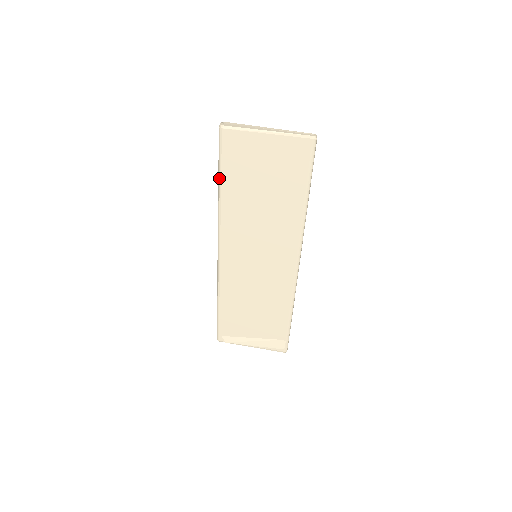
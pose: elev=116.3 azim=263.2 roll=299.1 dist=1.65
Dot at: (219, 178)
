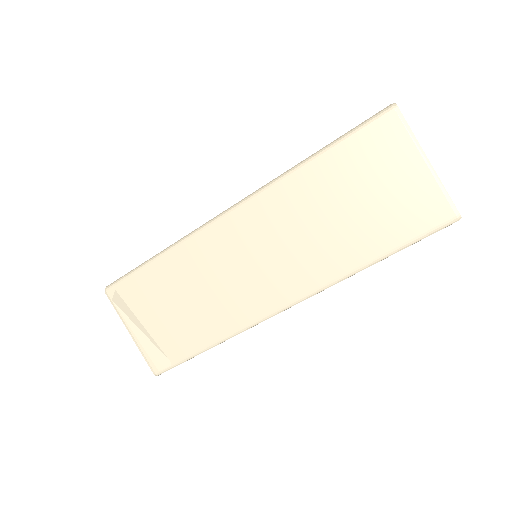
Dot at: (327, 147)
